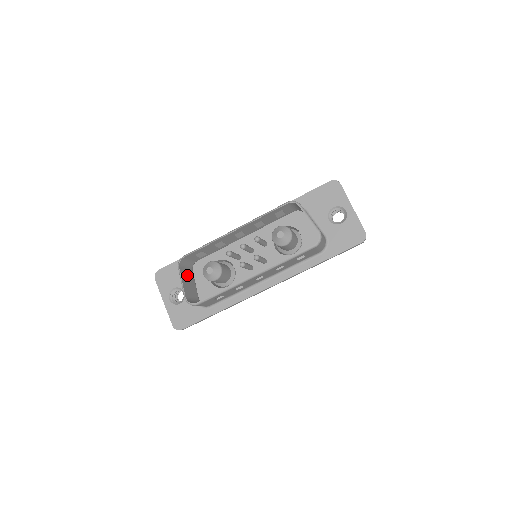
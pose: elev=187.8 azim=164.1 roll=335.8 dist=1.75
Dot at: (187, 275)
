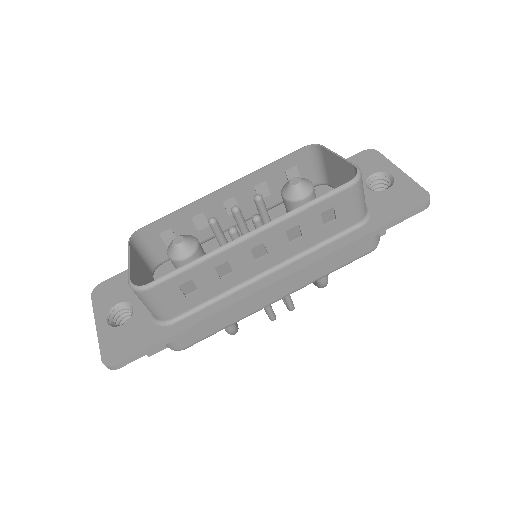
Dot at: (141, 266)
